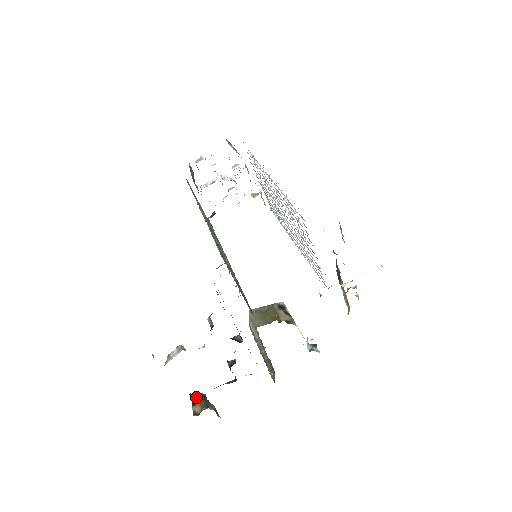
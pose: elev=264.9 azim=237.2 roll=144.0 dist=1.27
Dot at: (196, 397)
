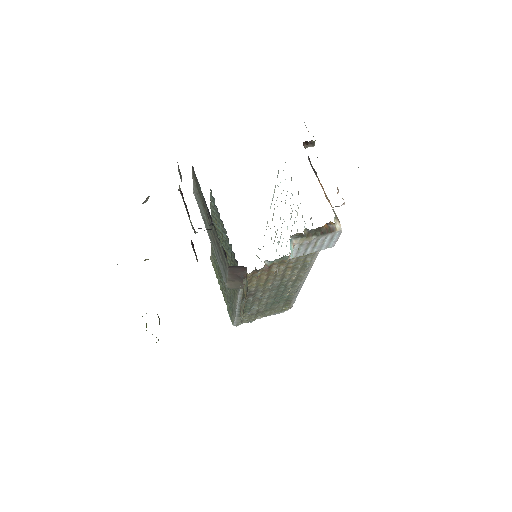
Dot at: occluded
